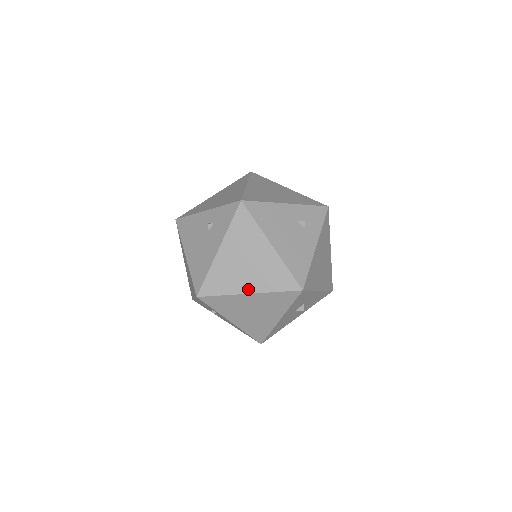
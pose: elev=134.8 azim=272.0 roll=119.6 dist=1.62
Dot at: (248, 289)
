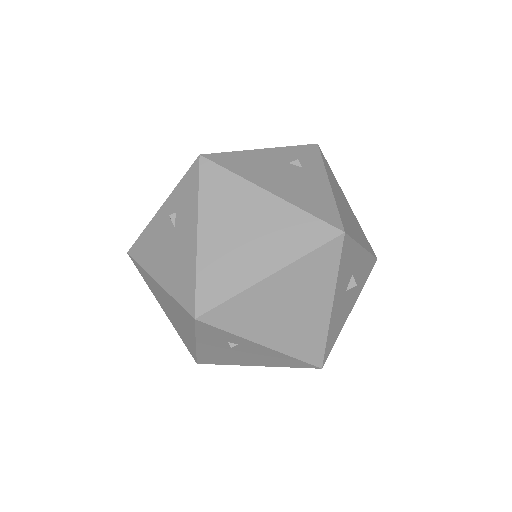
Dot at: (265, 269)
